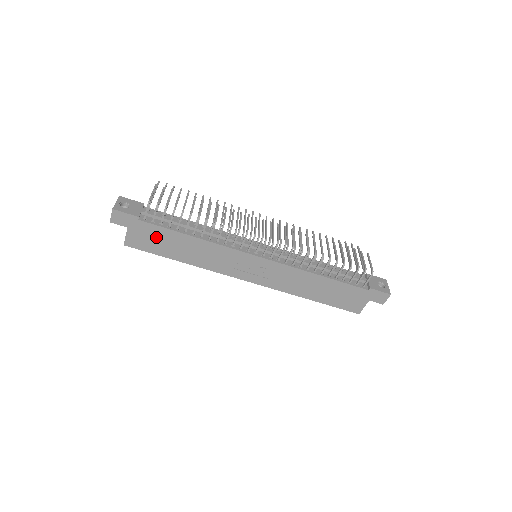
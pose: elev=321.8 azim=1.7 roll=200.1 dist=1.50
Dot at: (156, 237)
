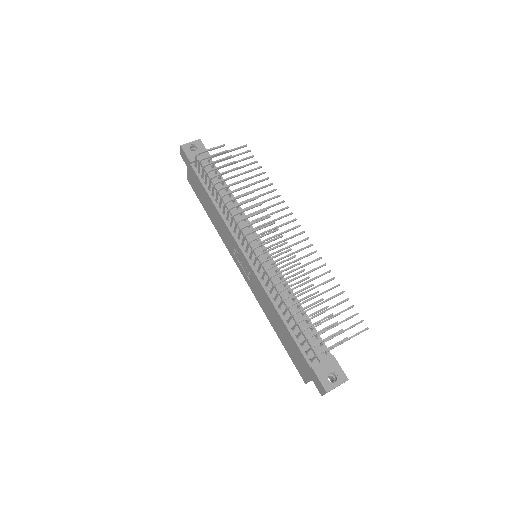
Dot at: (198, 186)
